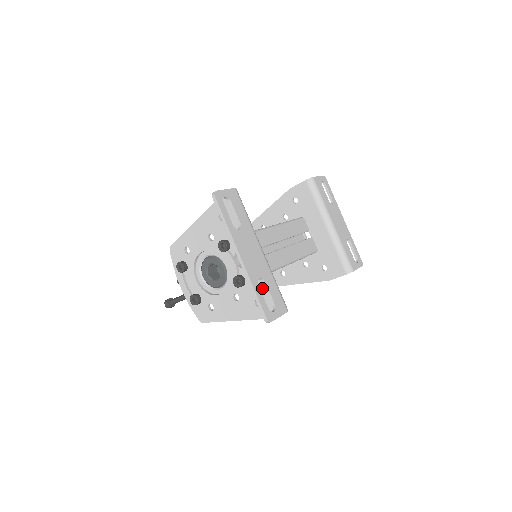
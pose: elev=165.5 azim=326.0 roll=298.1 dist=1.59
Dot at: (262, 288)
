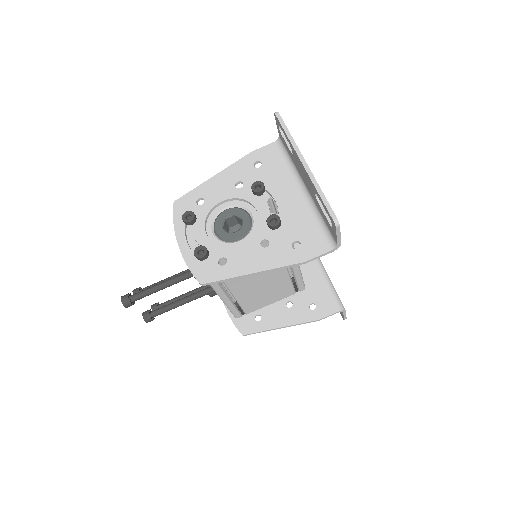
Dot at: (304, 227)
